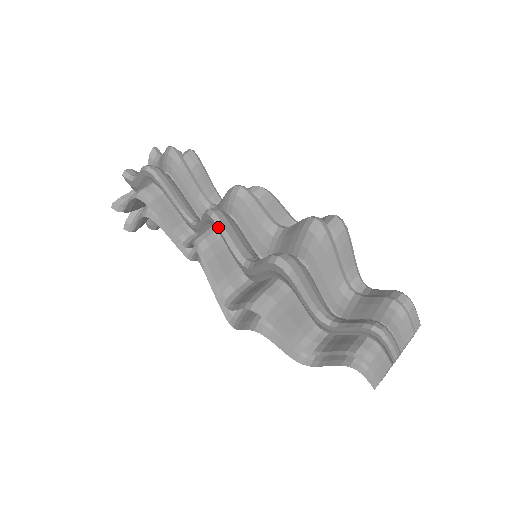
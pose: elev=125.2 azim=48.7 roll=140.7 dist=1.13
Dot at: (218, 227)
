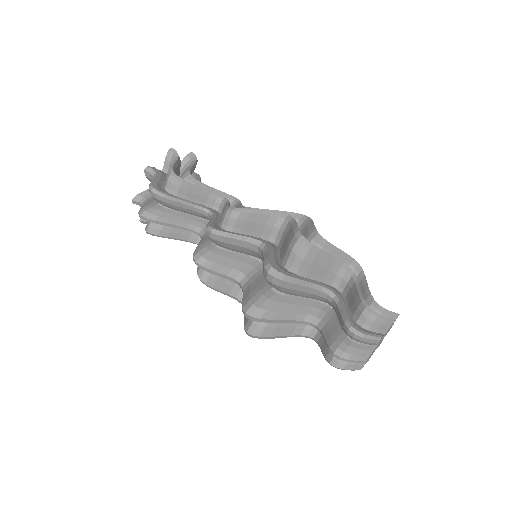
Dot at: occluded
